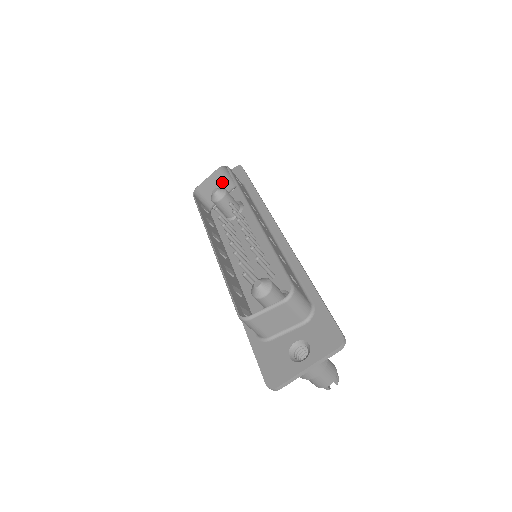
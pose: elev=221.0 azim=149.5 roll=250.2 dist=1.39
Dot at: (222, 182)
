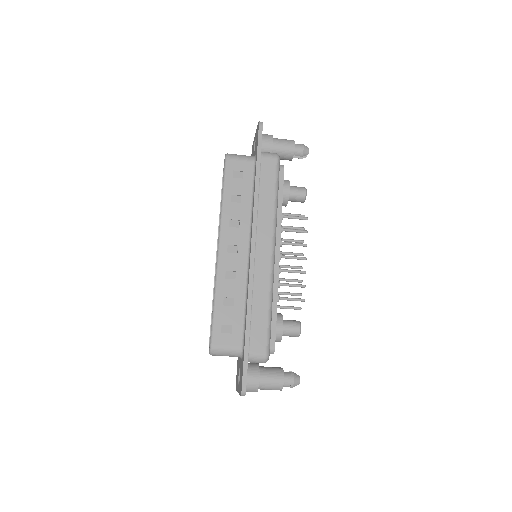
Dot at: occluded
